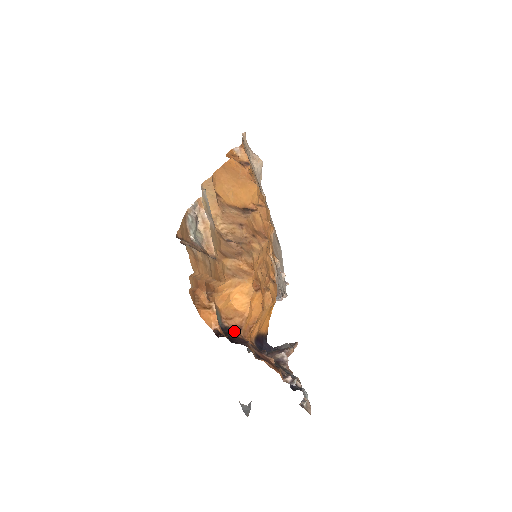
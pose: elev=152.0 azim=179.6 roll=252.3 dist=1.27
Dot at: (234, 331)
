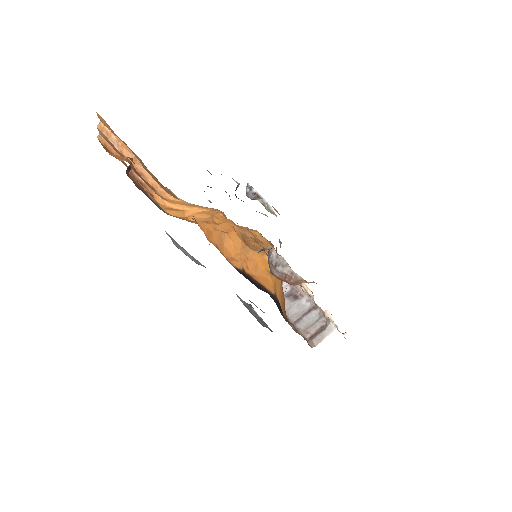
Dot at: occluded
